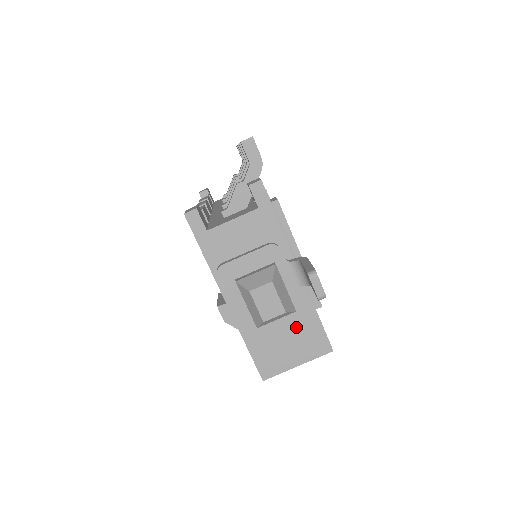
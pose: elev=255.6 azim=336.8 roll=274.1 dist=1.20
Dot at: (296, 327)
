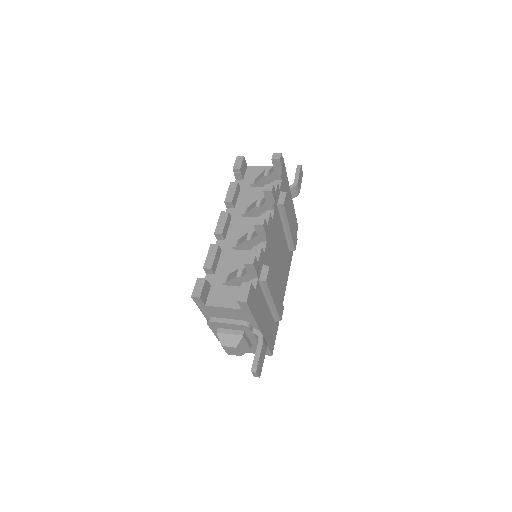
Dot at: occluded
